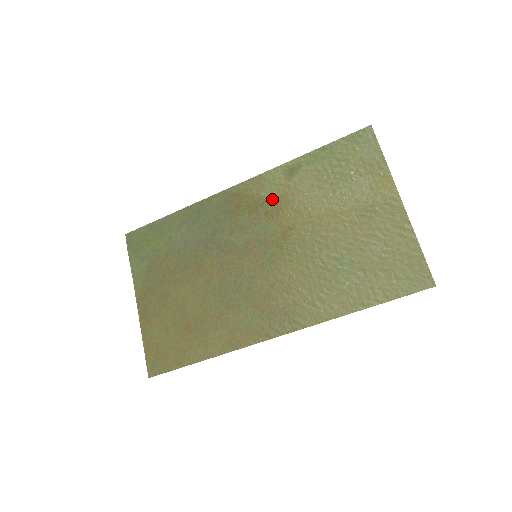
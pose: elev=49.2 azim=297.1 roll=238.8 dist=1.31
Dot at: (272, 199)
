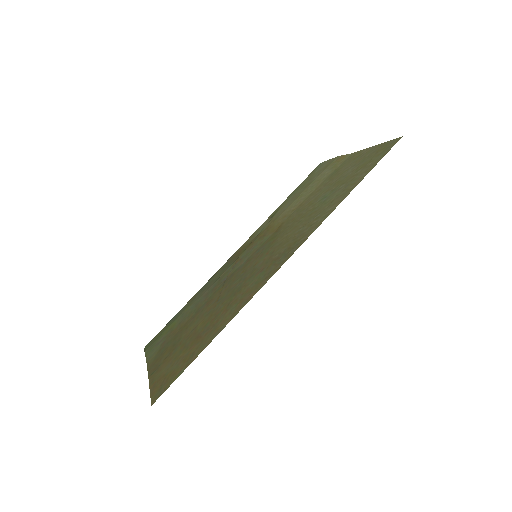
Dot at: (263, 231)
